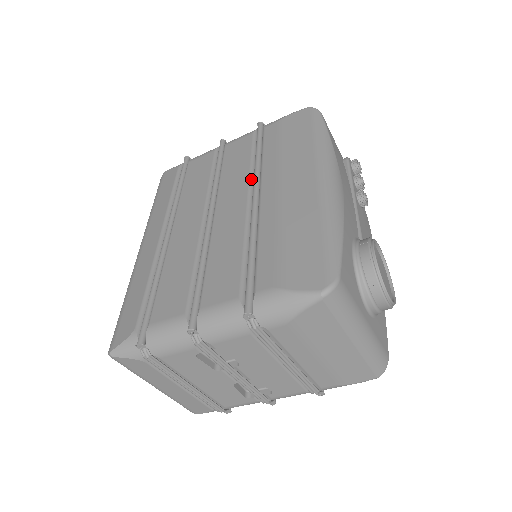
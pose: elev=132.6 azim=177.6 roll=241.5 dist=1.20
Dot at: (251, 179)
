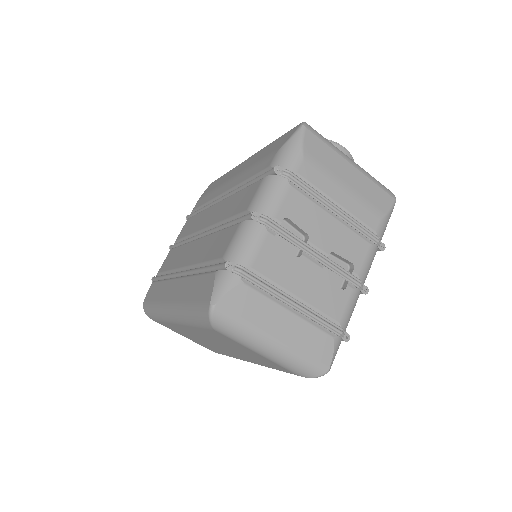
Dot at: occluded
